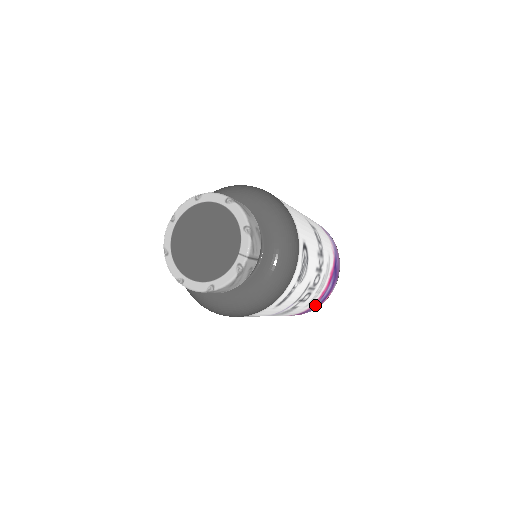
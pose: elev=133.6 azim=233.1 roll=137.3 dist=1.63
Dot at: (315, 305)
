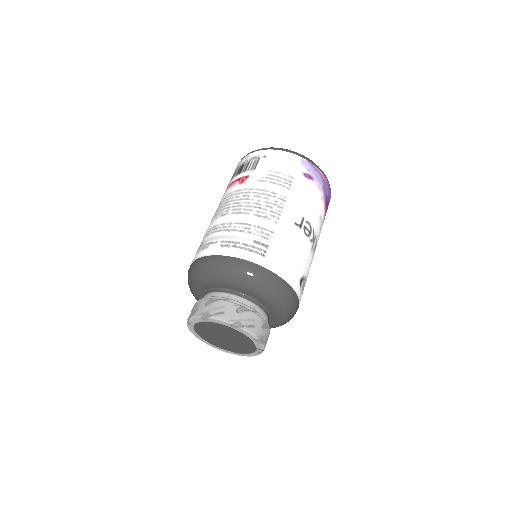
Dot at: occluded
